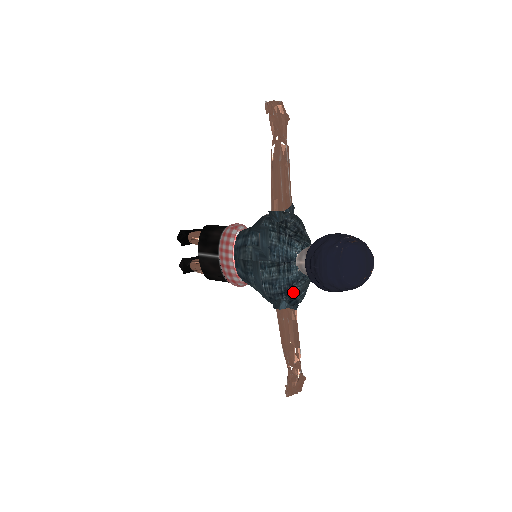
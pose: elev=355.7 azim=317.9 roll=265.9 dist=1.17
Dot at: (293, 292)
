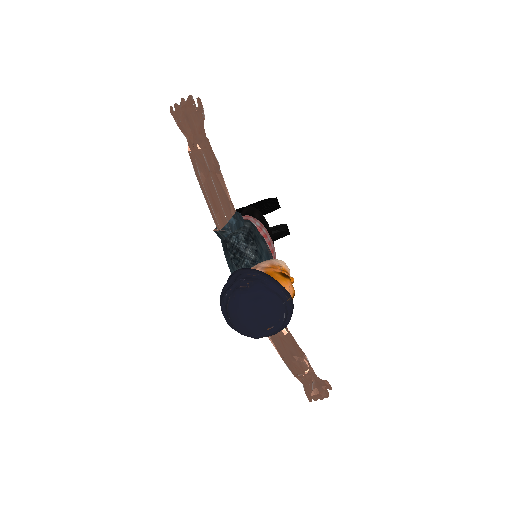
Dot at: occluded
